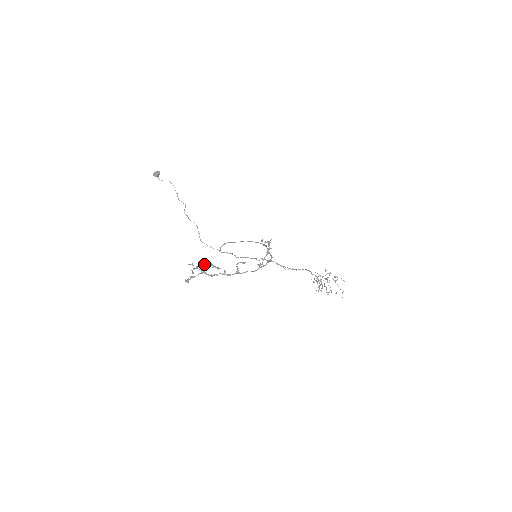
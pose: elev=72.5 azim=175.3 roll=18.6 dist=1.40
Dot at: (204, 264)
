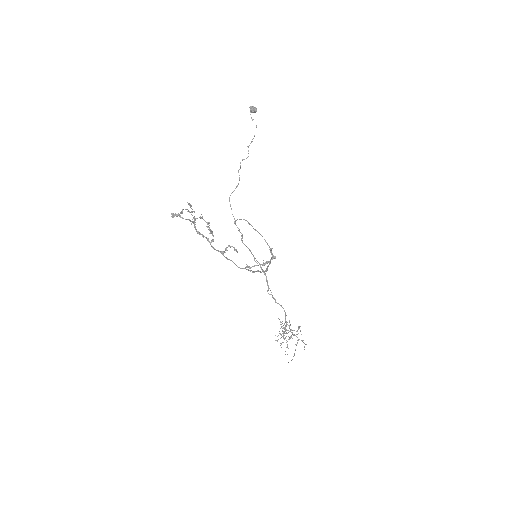
Dot at: (202, 216)
